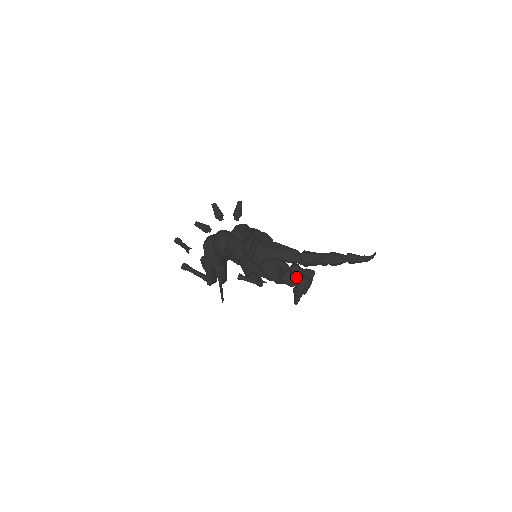
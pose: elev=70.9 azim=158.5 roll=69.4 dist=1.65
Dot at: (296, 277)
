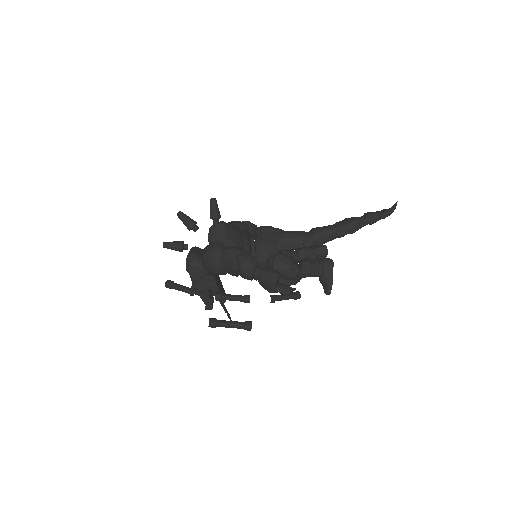
Dot at: (318, 264)
